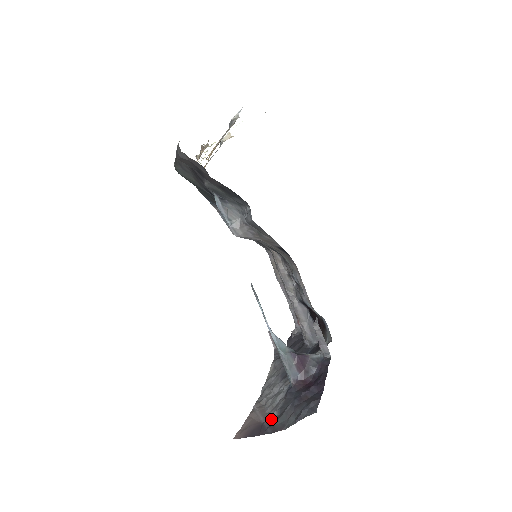
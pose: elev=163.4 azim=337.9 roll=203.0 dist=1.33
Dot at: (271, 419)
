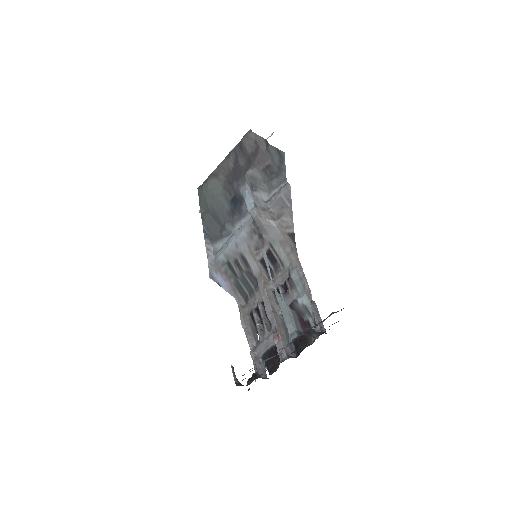
Dot at: occluded
